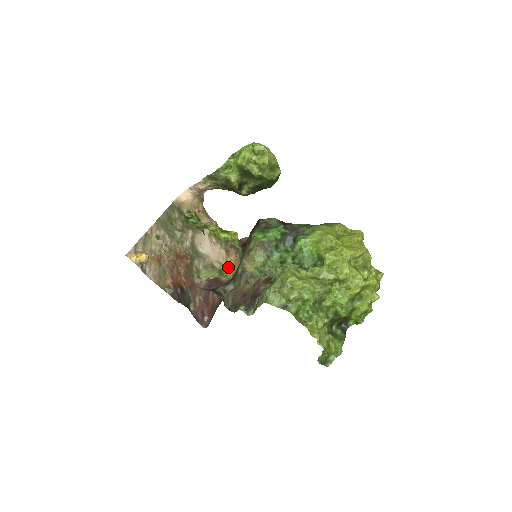
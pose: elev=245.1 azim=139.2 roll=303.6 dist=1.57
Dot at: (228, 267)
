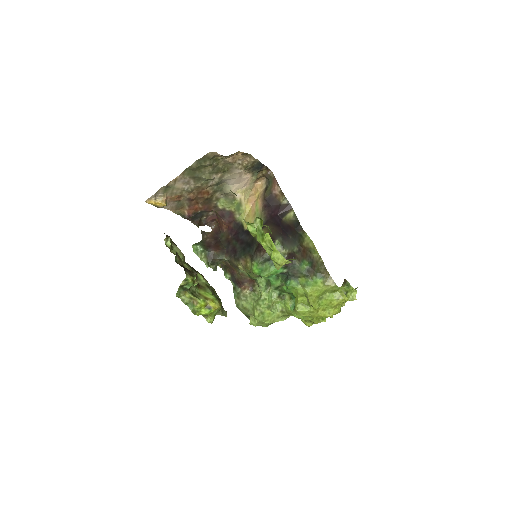
Dot at: (250, 198)
